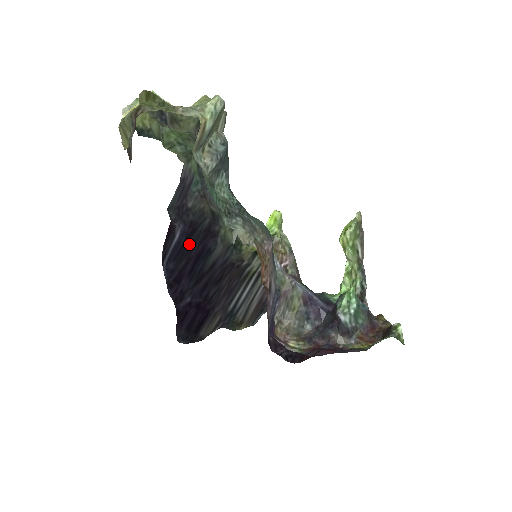
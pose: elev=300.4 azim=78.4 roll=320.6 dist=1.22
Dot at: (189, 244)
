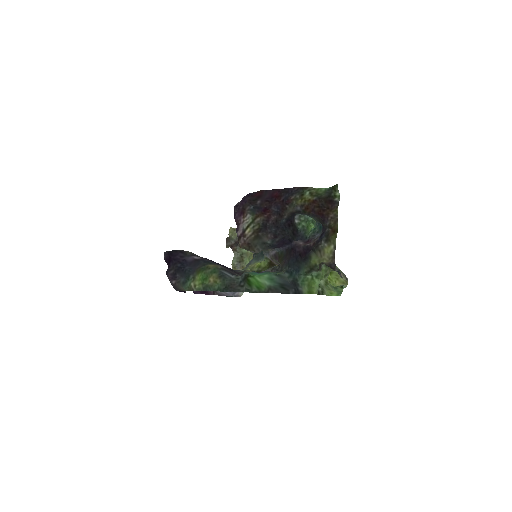
Dot at: occluded
